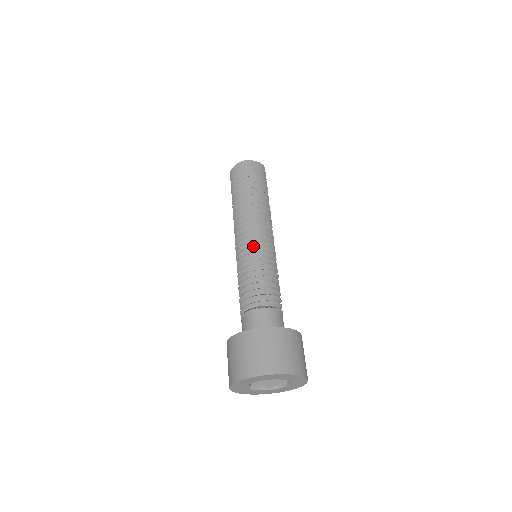
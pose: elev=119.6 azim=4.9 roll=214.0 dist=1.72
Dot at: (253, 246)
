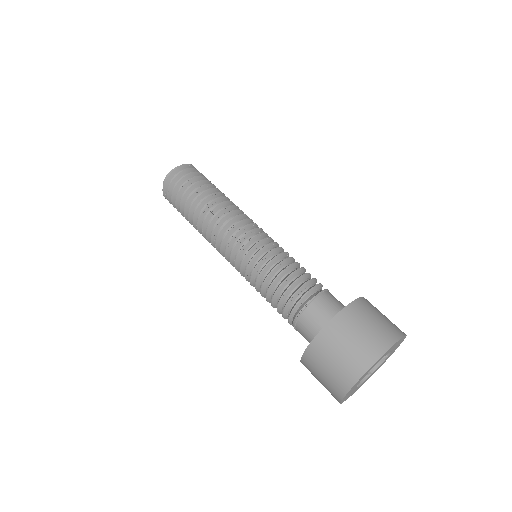
Dot at: (249, 247)
